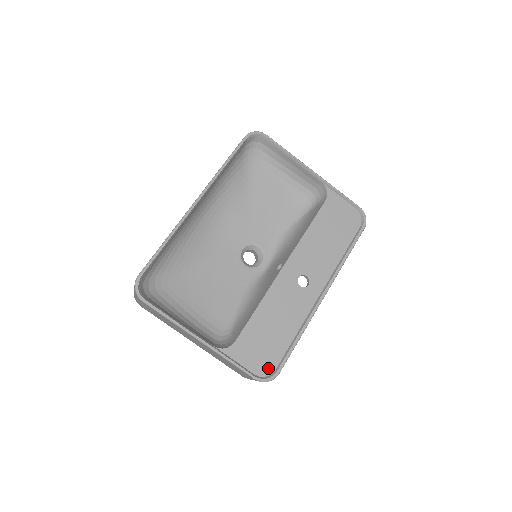
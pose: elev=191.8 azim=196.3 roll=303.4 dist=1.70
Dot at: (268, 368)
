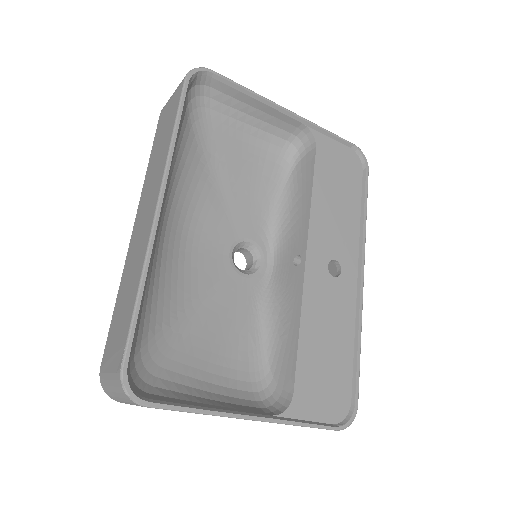
Dot at: (343, 406)
